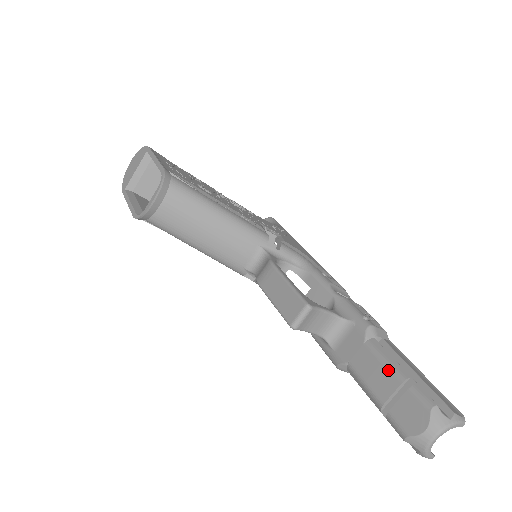
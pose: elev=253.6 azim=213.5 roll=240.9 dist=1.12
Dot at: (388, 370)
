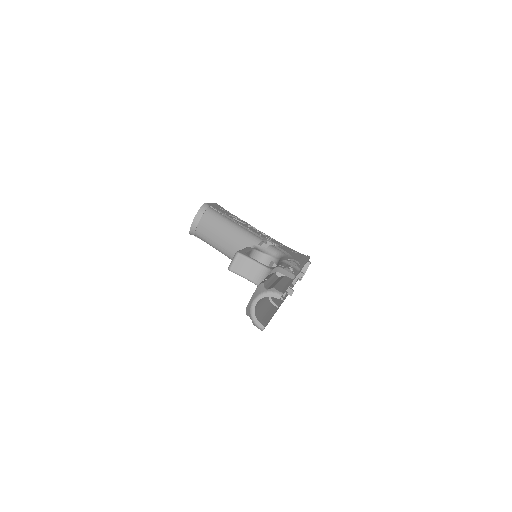
Dot at: occluded
